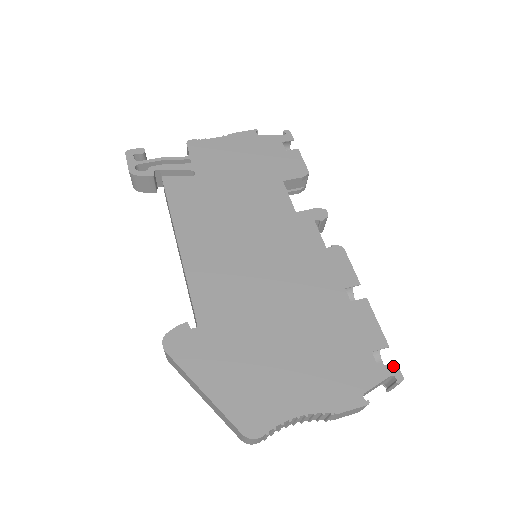
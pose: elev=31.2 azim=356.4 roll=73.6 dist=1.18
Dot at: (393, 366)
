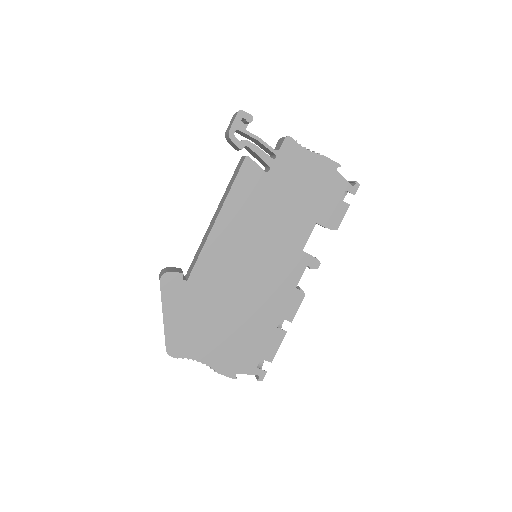
Dot at: (264, 372)
